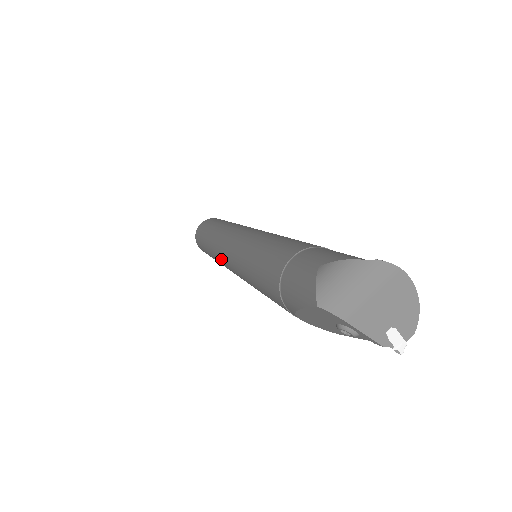
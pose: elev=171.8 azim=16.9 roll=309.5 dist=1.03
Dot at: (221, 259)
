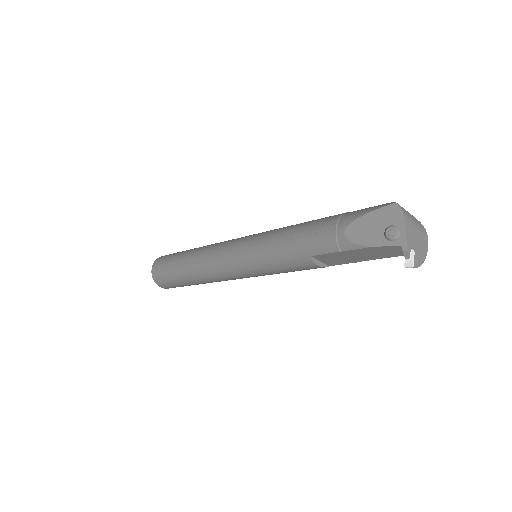
Dot at: (220, 246)
